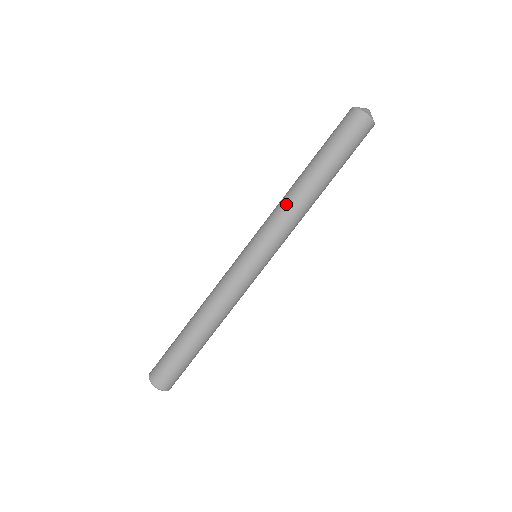
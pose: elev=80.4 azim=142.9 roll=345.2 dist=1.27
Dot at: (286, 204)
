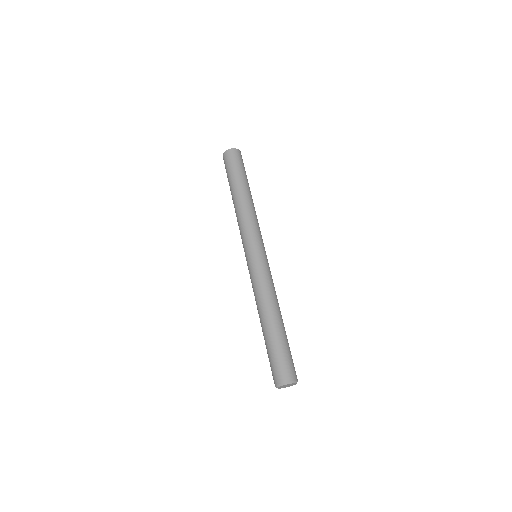
Dot at: (237, 218)
